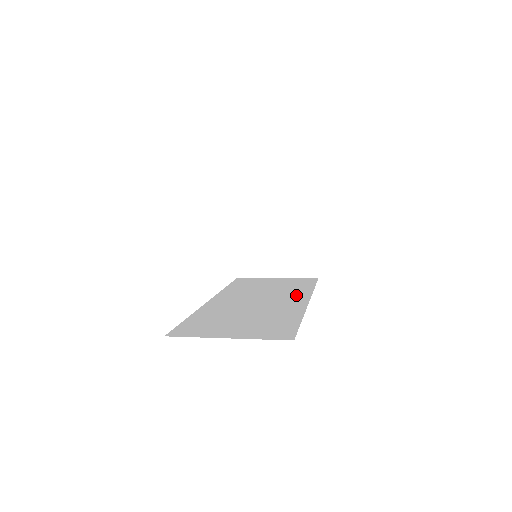
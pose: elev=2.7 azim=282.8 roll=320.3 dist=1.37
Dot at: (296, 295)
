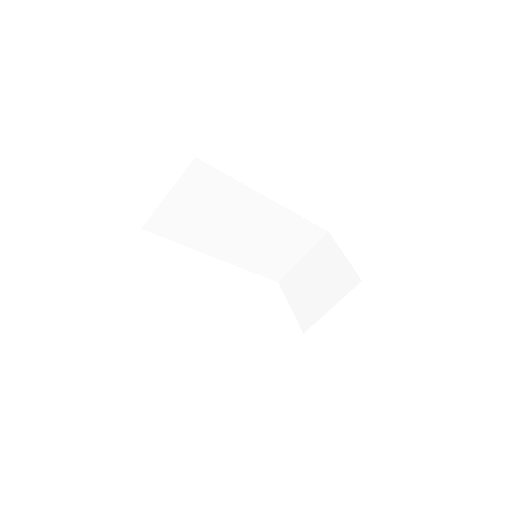
Dot at: occluded
